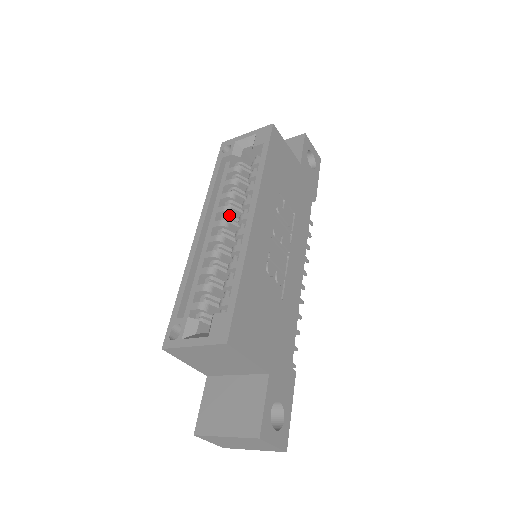
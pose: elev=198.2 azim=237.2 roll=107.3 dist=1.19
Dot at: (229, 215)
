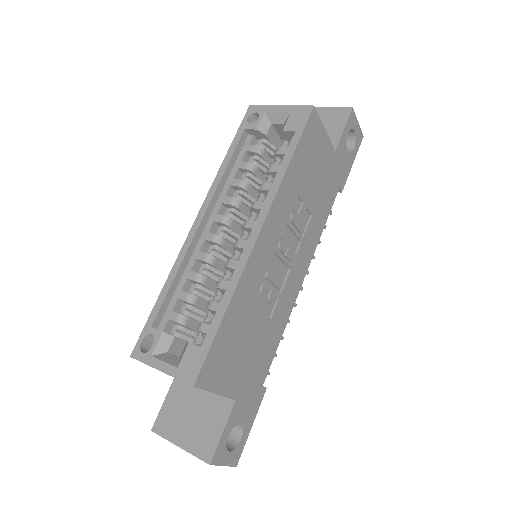
Dot at: (235, 210)
